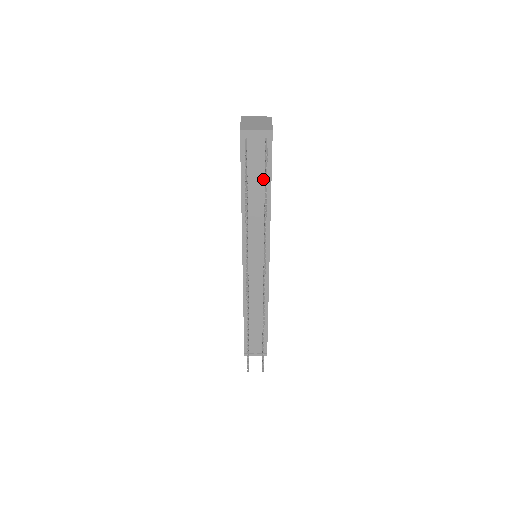
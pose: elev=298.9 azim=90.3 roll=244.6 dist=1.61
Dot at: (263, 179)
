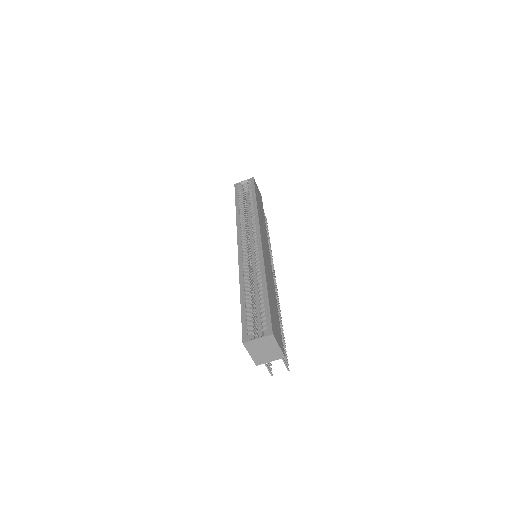
Dot at: occluded
